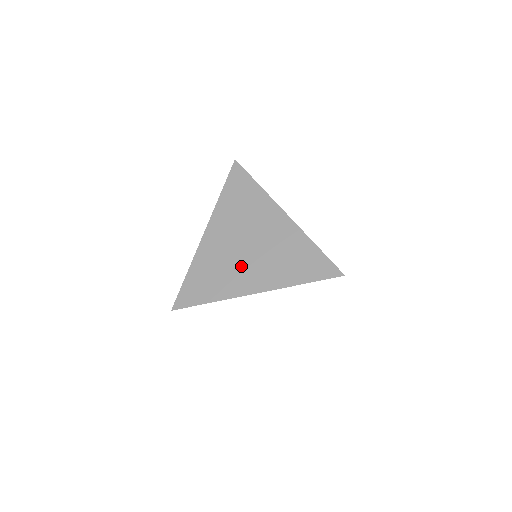
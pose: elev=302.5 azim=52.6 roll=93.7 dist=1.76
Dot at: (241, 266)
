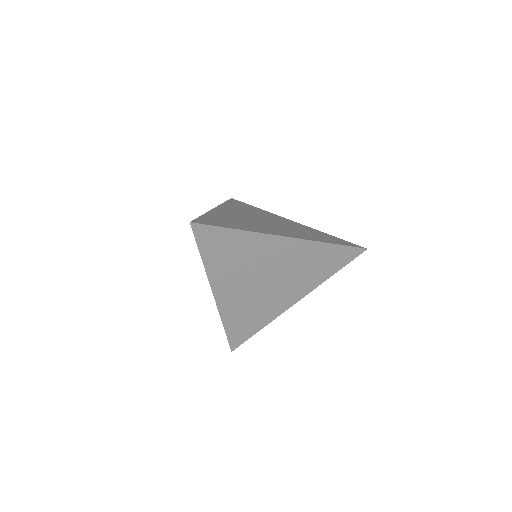
Dot at: (271, 296)
